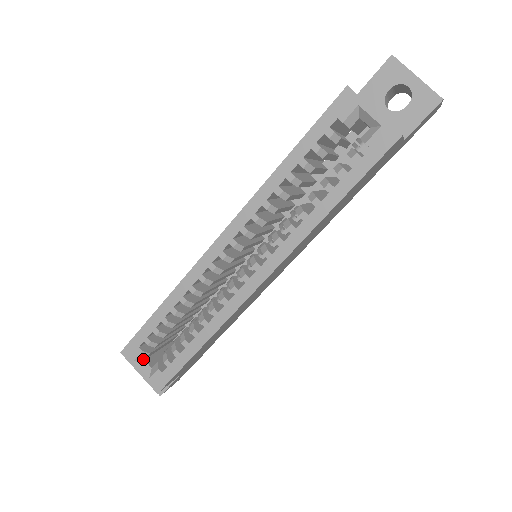
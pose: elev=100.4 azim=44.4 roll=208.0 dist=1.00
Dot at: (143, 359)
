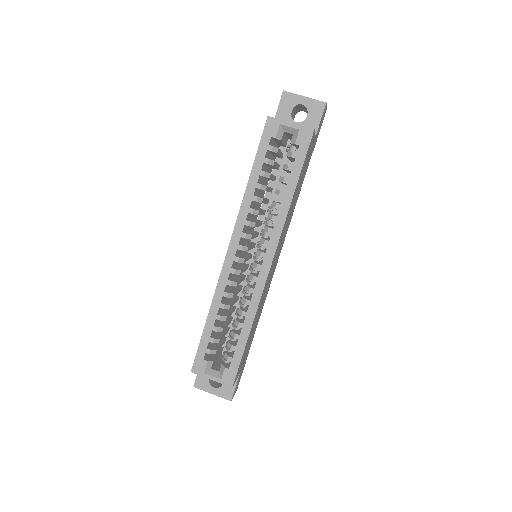
Dot at: (210, 368)
